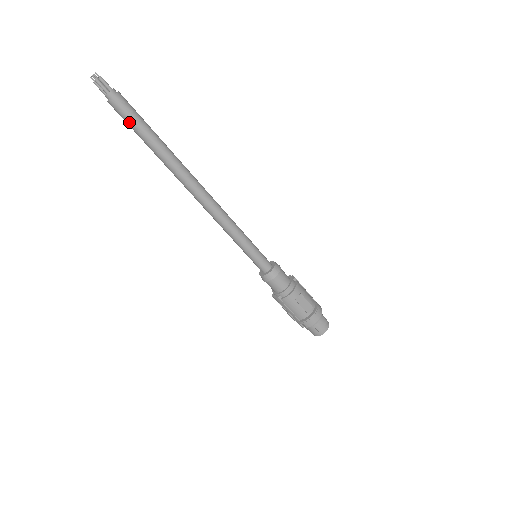
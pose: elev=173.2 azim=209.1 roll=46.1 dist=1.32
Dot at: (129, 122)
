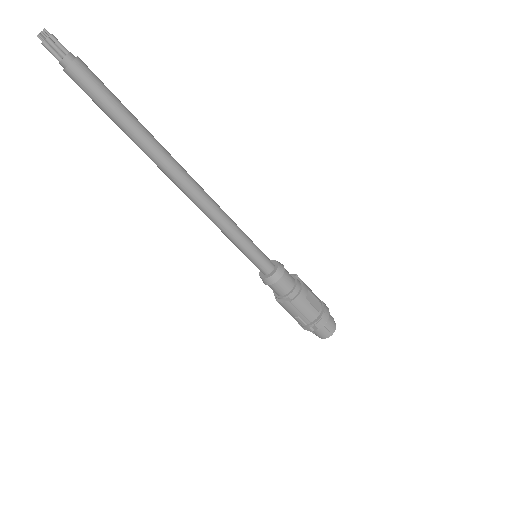
Dot at: (97, 96)
